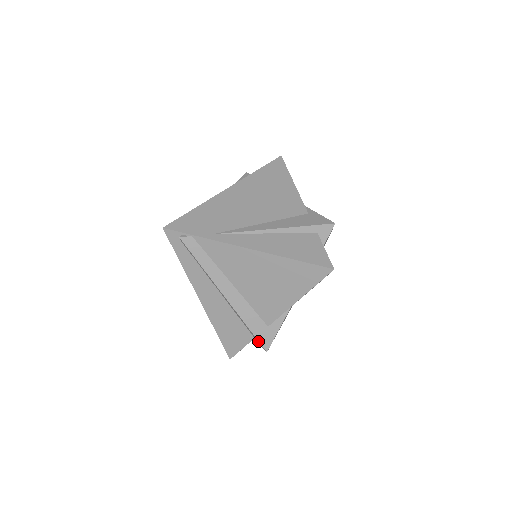
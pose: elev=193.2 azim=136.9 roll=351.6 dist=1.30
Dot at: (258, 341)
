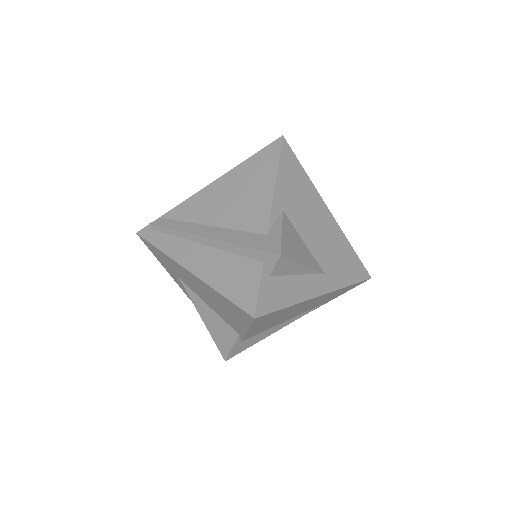
Dot at: (264, 253)
